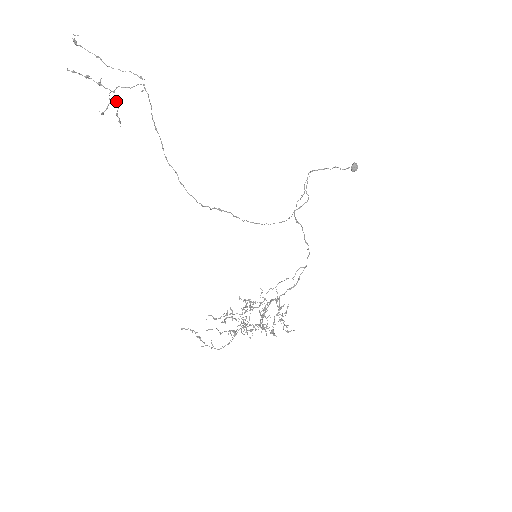
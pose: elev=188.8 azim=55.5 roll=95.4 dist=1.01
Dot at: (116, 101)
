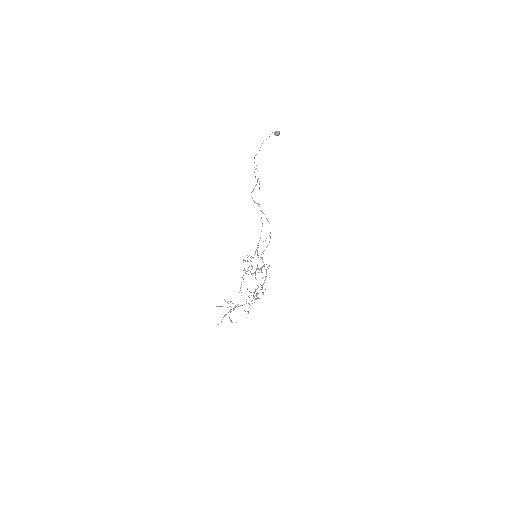
Dot at: occluded
